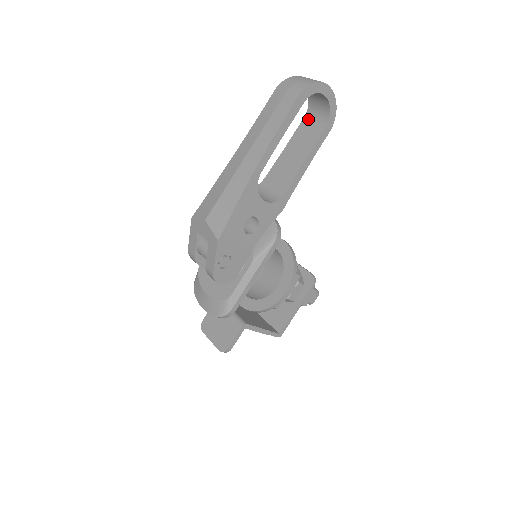
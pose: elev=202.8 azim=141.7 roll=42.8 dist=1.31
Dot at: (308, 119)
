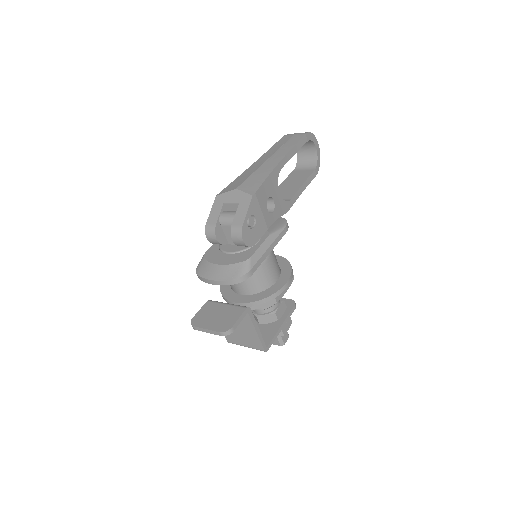
Dot at: (297, 170)
